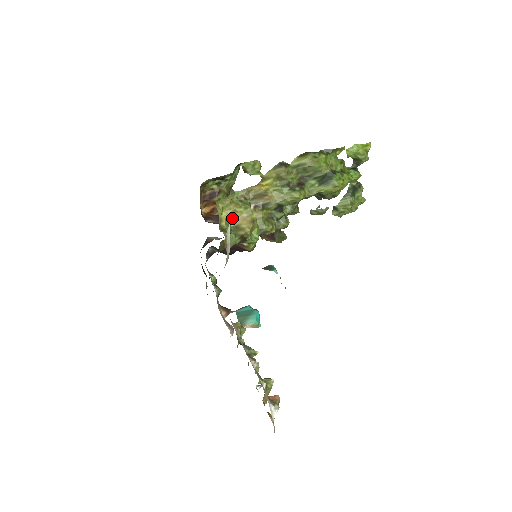
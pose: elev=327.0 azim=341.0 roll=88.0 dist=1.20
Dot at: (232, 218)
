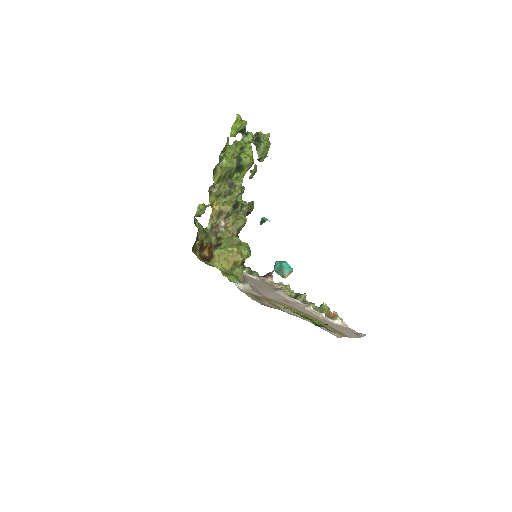
Dot at: (228, 262)
